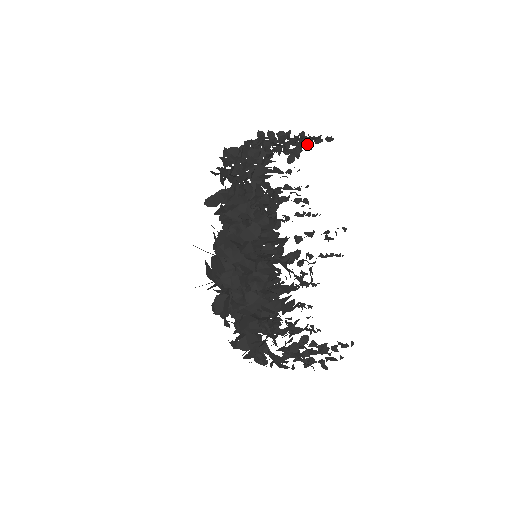
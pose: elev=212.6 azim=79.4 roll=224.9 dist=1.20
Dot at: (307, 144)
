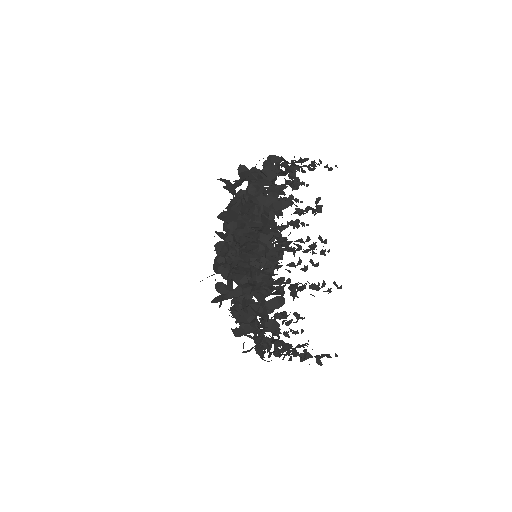
Dot at: (316, 210)
